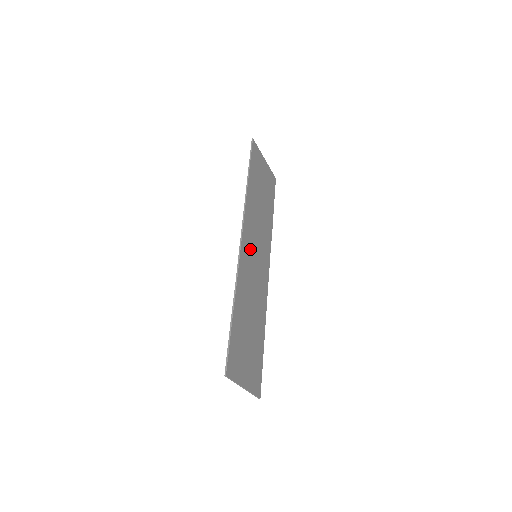
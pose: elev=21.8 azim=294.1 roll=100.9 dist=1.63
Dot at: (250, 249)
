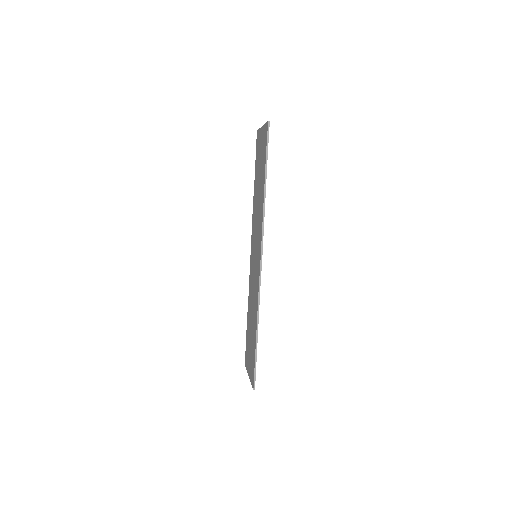
Dot at: occluded
